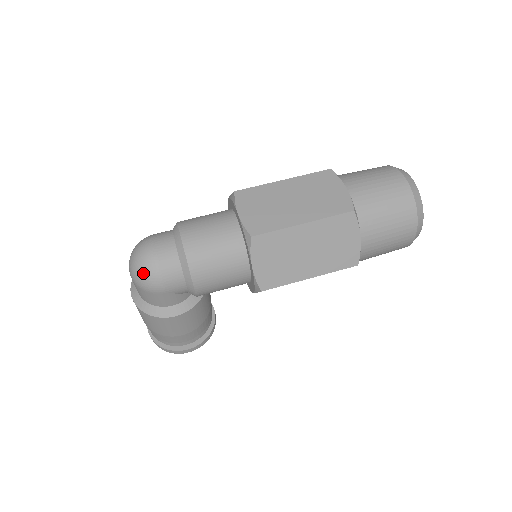
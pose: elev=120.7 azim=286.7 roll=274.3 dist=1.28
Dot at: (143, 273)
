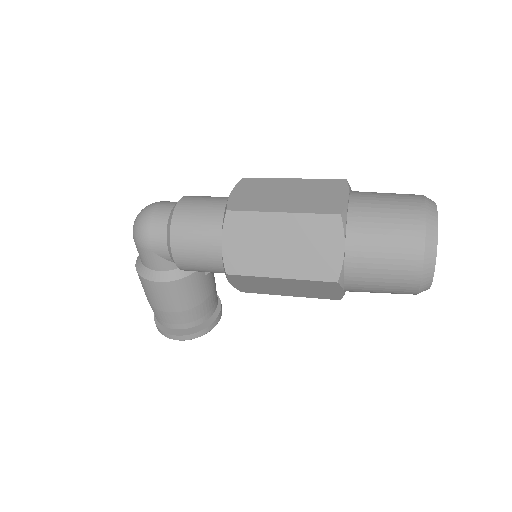
Dot at: (137, 225)
